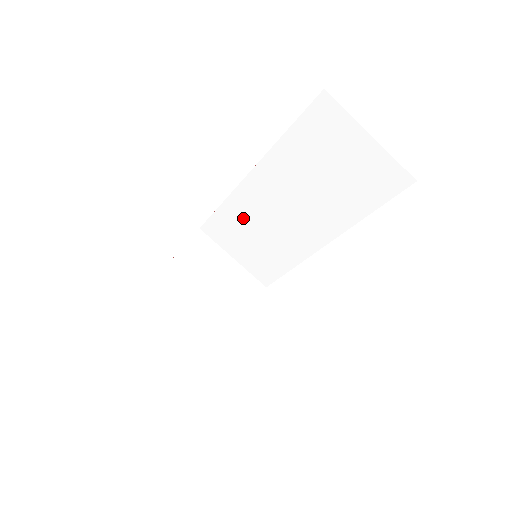
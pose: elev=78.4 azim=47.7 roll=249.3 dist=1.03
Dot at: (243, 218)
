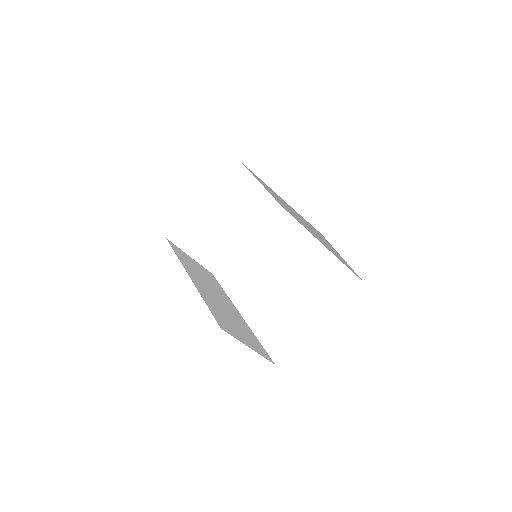
Dot at: (269, 189)
